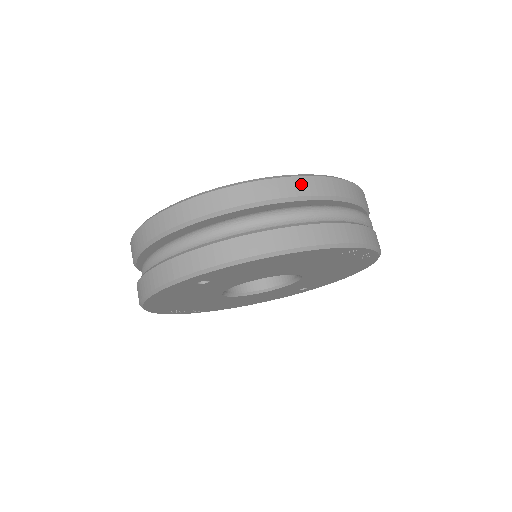
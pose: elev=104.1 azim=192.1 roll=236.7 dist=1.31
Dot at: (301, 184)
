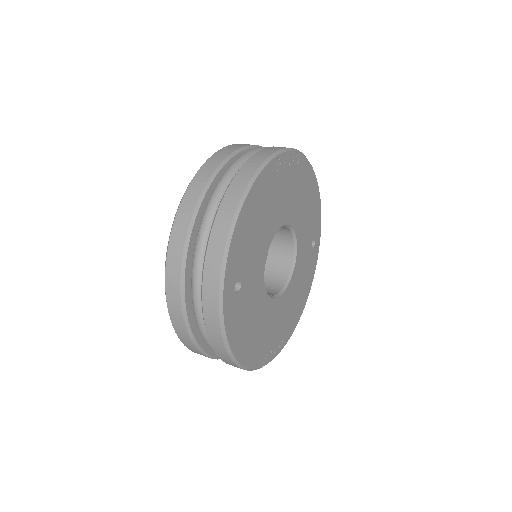
Dot at: (204, 171)
